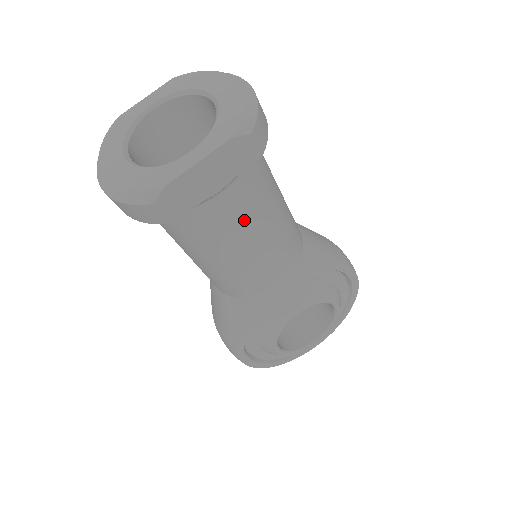
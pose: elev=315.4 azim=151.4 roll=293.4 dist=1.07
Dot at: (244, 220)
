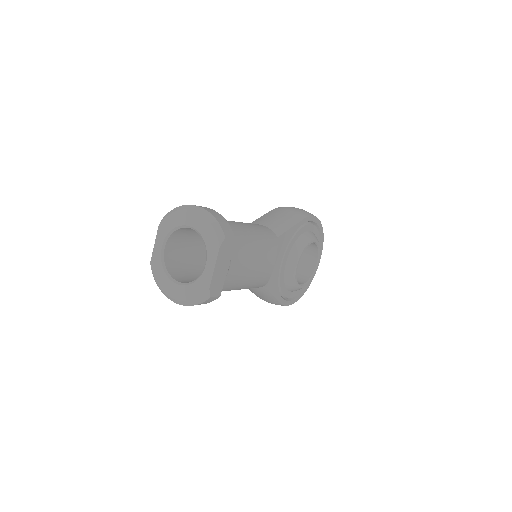
Dot at: (246, 263)
